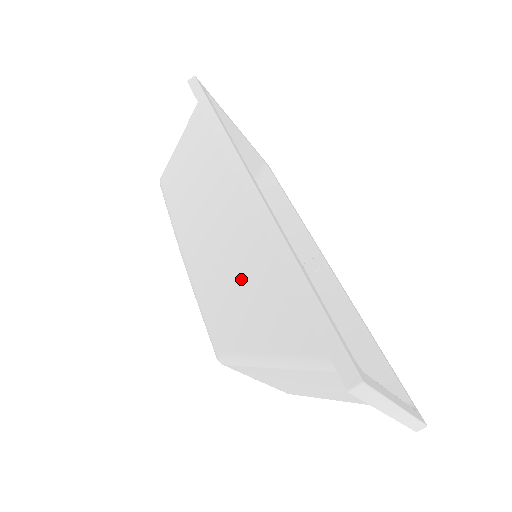
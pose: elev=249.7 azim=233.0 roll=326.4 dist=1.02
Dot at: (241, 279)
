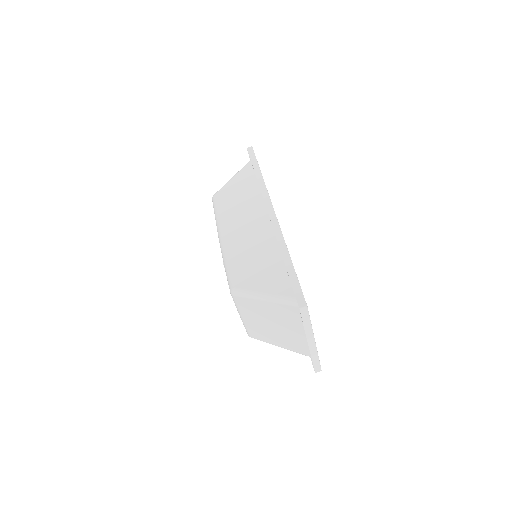
Dot at: (255, 257)
